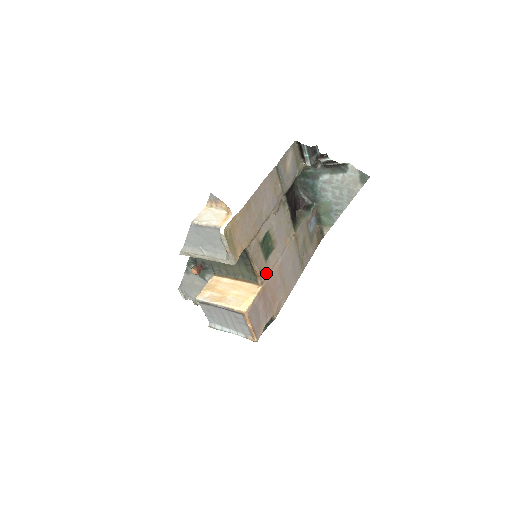
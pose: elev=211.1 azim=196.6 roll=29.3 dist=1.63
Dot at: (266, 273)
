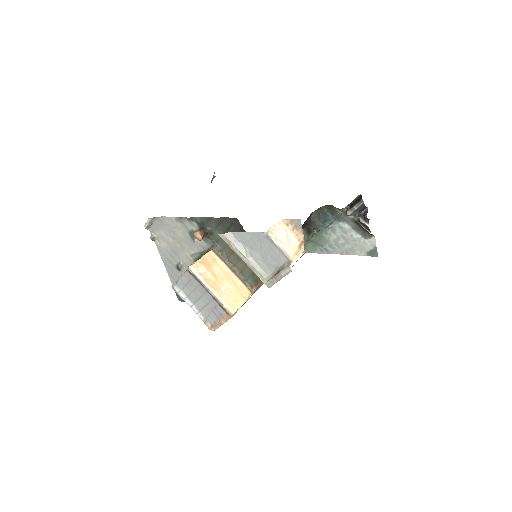
Dot at: occluded
